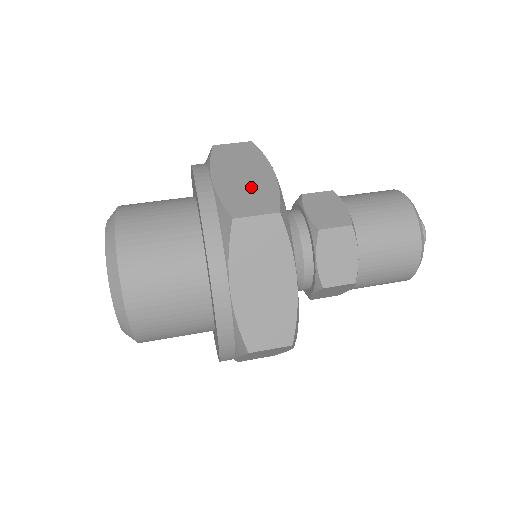
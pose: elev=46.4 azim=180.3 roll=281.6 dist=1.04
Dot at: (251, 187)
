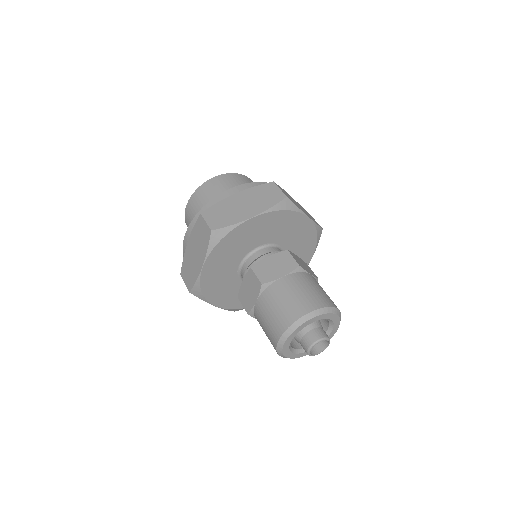
Dot at: (192, 266)
